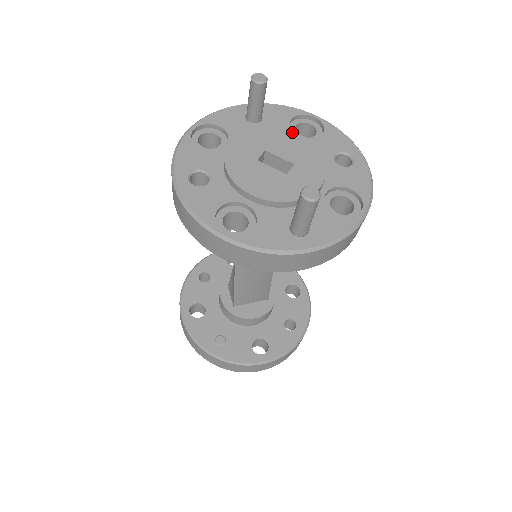
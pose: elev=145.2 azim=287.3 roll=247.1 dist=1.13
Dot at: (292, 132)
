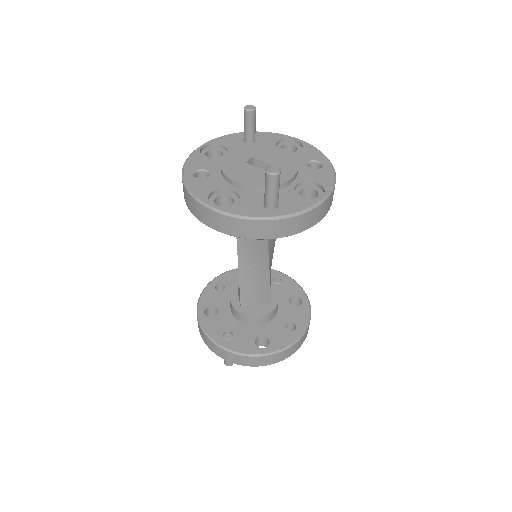
Dot at: (276, 147)
